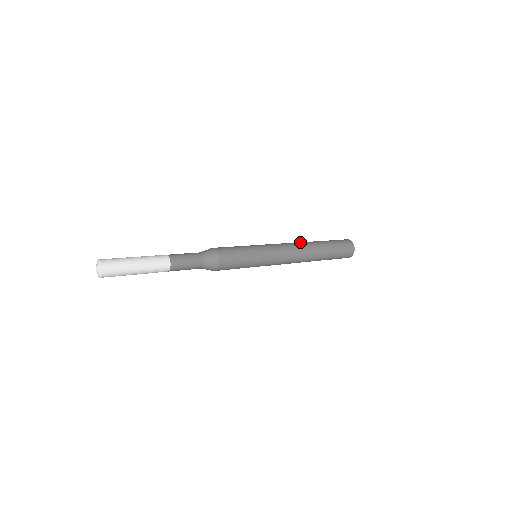
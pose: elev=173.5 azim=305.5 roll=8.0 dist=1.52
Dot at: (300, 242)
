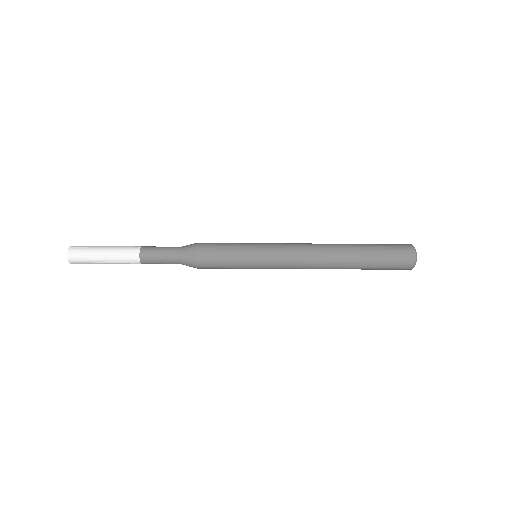
Dot at: occluded
